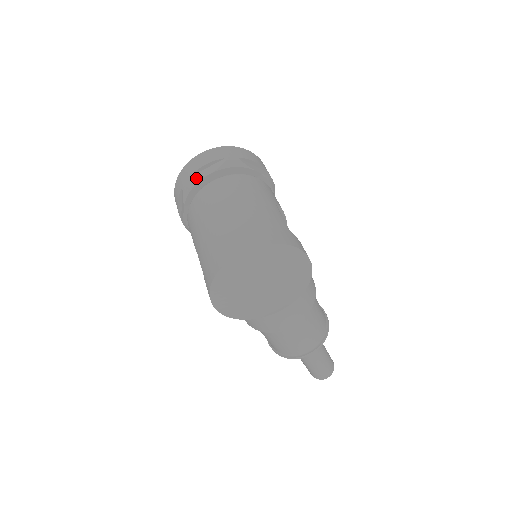
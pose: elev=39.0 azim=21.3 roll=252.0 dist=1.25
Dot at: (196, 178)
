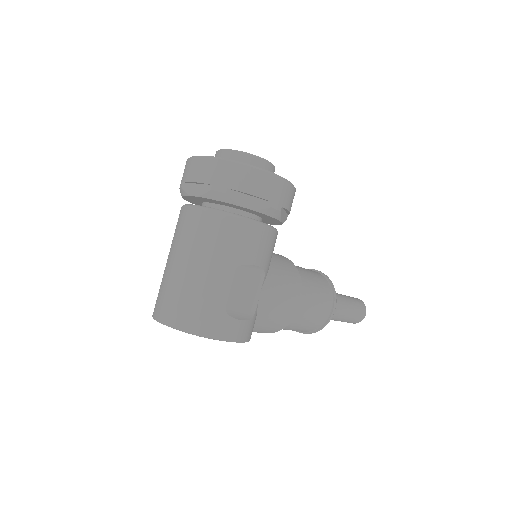
Dot at: (185, 190)
